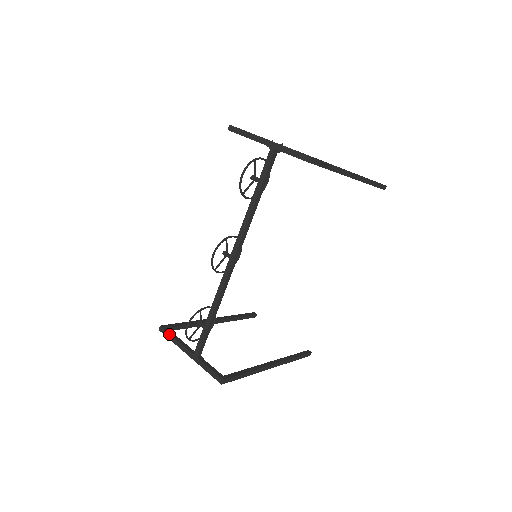
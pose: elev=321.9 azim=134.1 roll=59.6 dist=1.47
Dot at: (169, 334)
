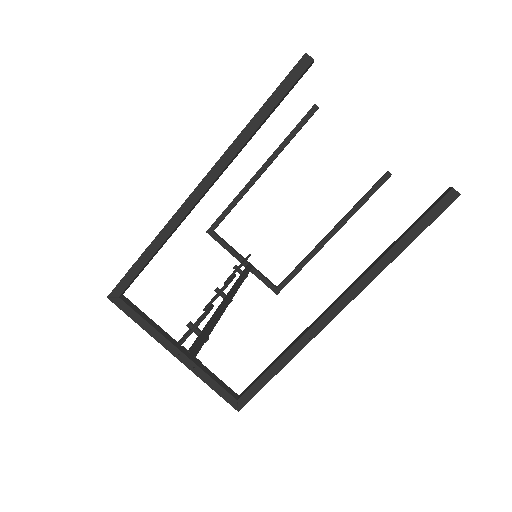
Dot at: occluded
